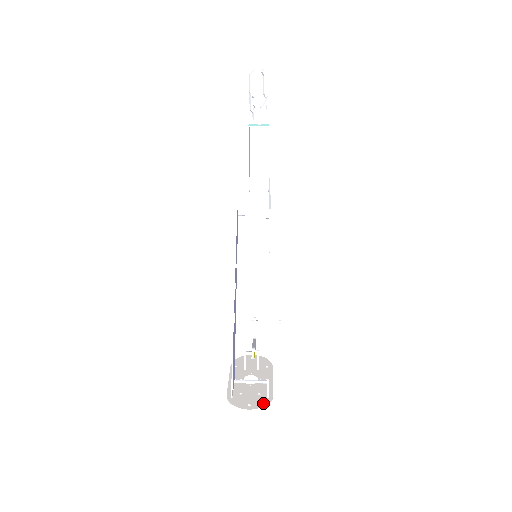
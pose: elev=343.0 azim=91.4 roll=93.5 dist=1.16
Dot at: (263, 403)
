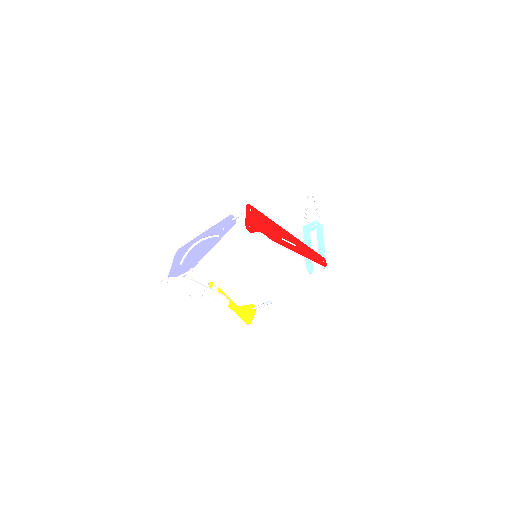
Dot at: (179, 278)
